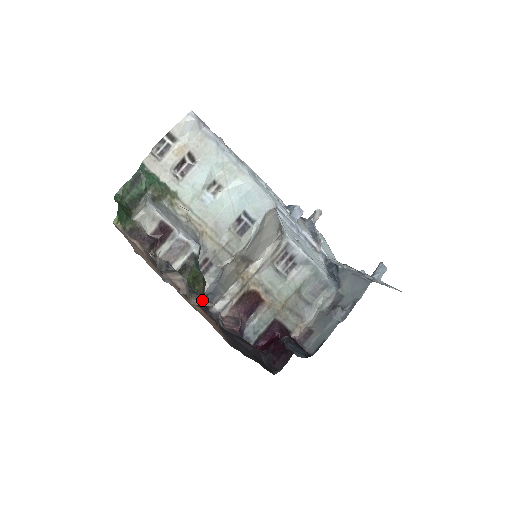
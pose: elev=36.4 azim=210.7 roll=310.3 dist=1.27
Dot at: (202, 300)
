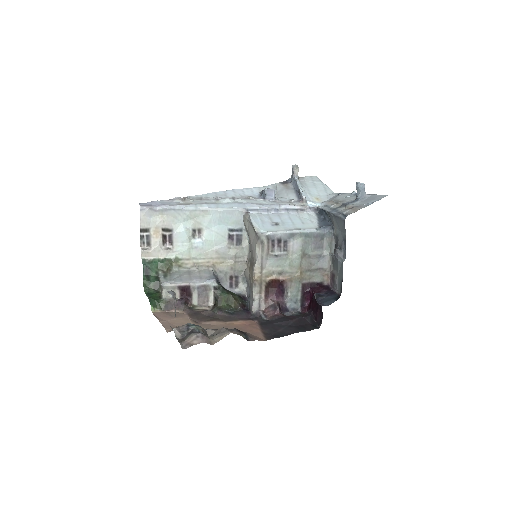
Dot at: (221, 335)
